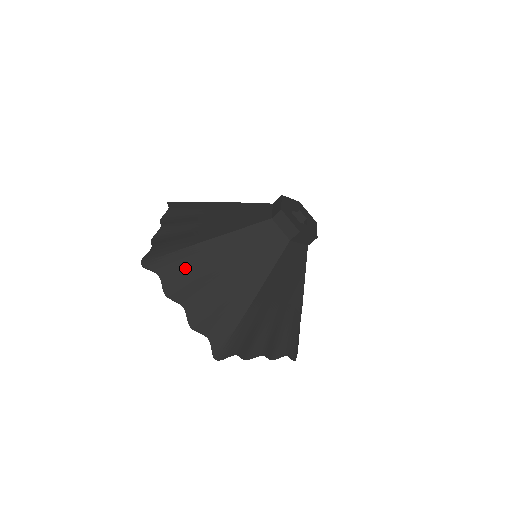
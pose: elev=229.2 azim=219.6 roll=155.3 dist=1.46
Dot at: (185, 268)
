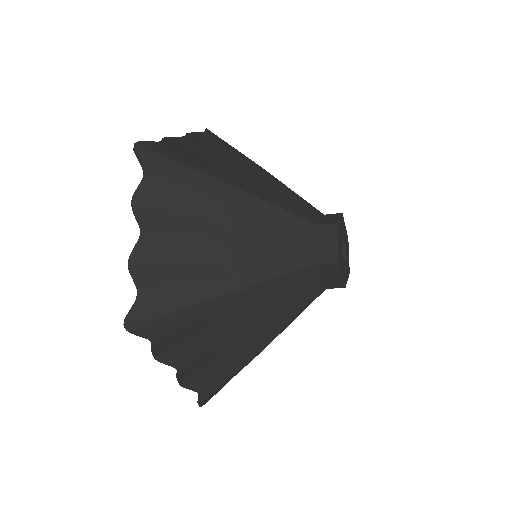
Dot at: (181, 192)
